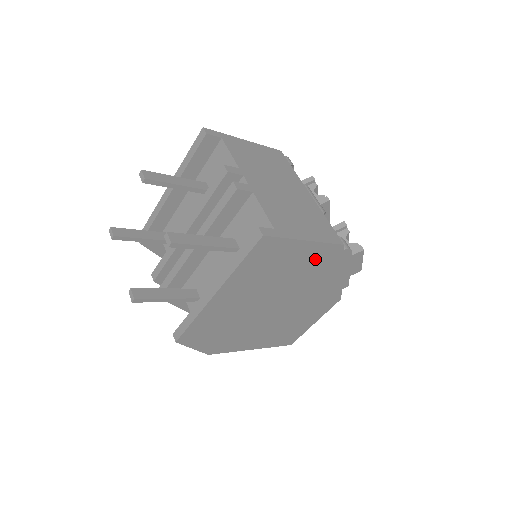
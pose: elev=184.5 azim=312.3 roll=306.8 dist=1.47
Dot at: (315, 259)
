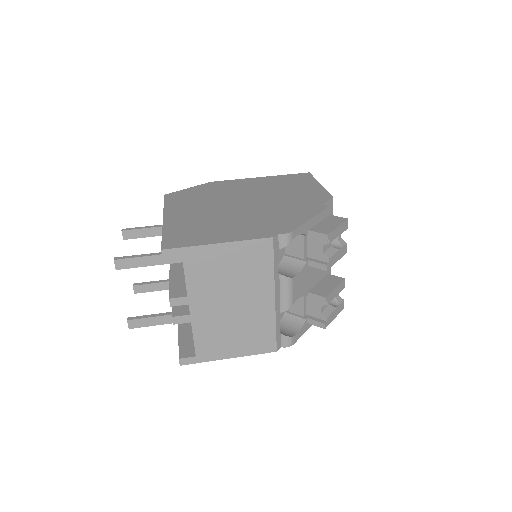
Dot at: occluded
